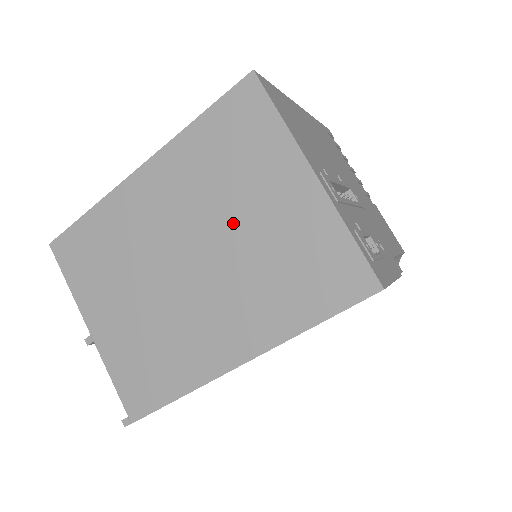
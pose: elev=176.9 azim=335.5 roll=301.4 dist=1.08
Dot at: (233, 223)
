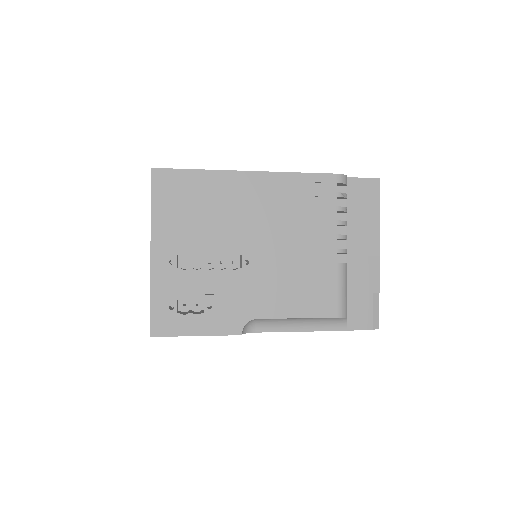
Dot at: occluded
